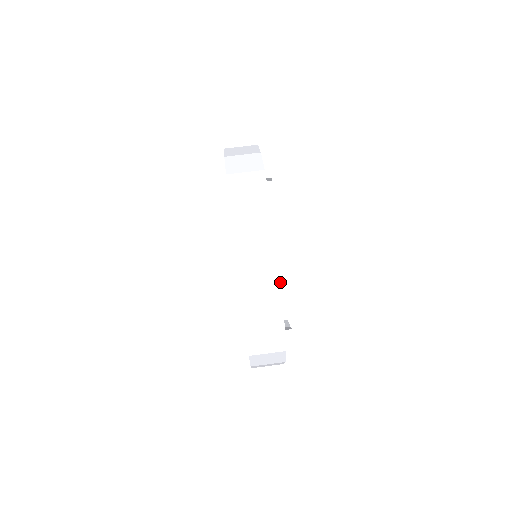
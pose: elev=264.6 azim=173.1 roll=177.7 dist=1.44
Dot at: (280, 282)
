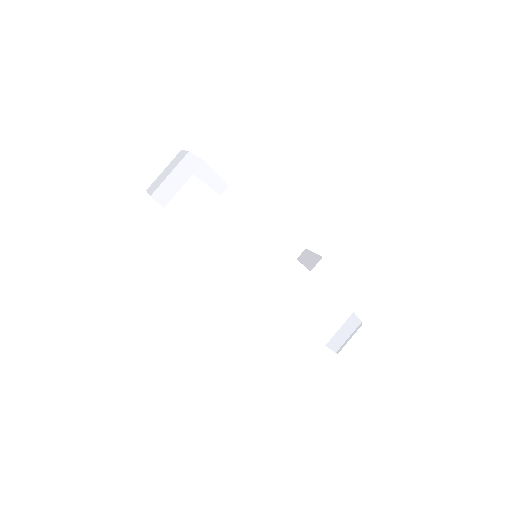
Dot at: (343, 303)
